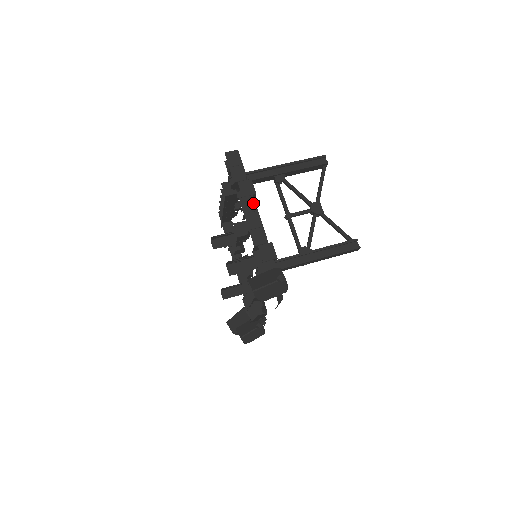
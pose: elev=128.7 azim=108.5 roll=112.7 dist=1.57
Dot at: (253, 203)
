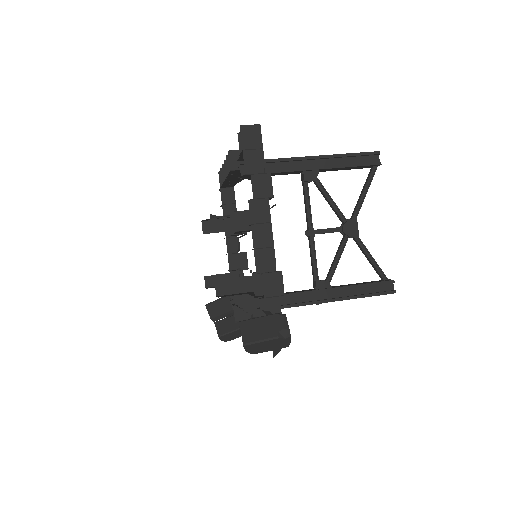
Dot at: (267, 210)
